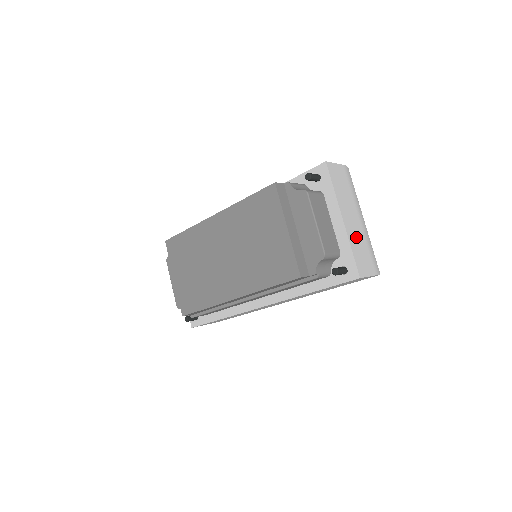
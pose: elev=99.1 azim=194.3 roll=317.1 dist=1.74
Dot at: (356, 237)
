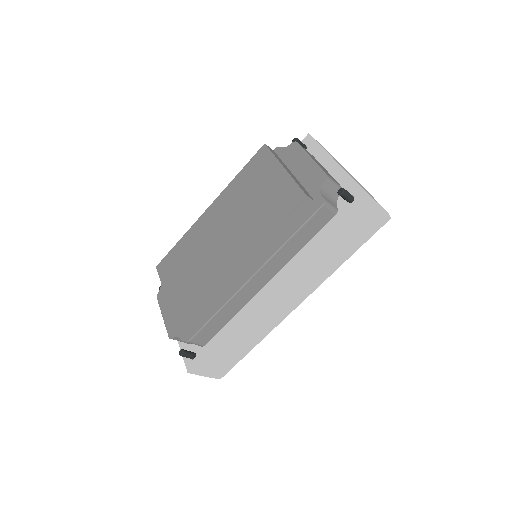
Dot at: occluded
